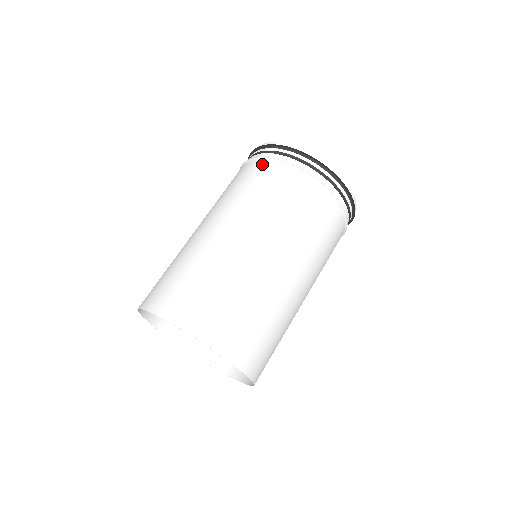
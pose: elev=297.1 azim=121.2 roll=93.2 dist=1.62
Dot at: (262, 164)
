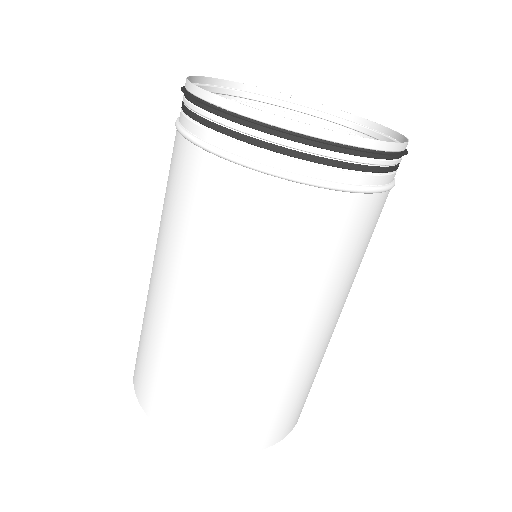
Dot at: (227, 173)
